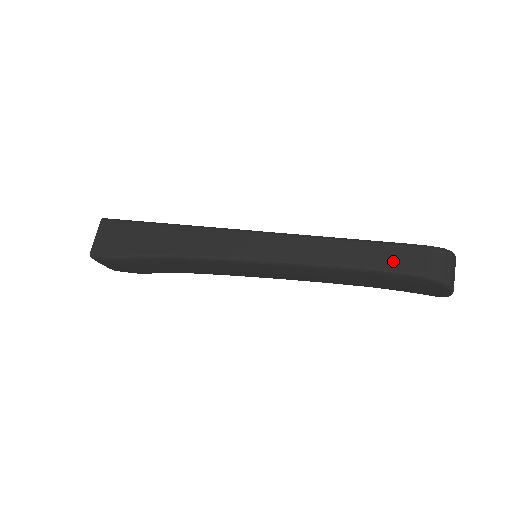
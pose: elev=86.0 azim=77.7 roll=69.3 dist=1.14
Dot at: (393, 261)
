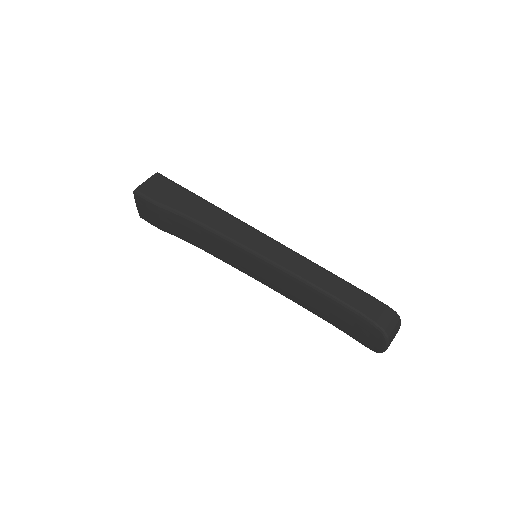
Dot at: (356, 301)
